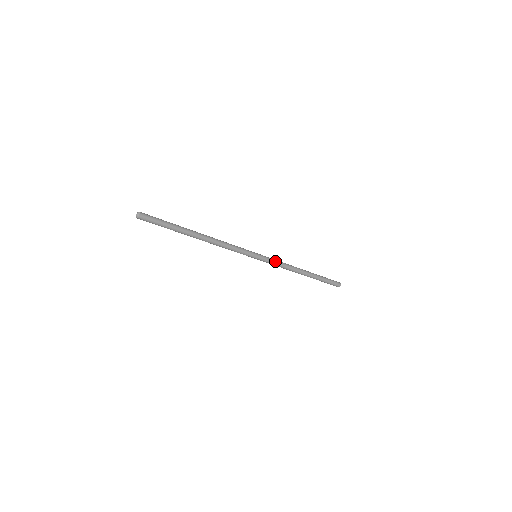
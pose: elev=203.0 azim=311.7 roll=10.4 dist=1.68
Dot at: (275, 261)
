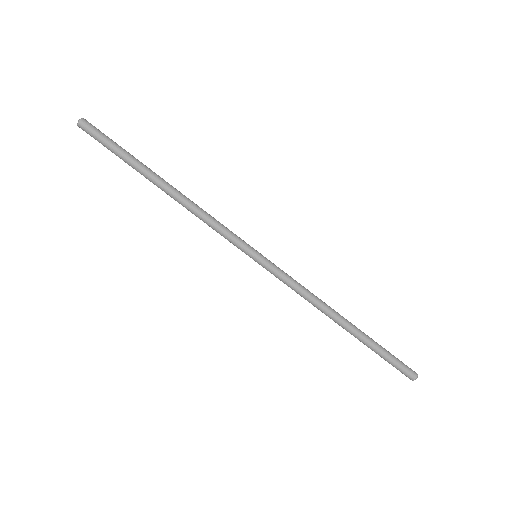
Dot at: (288, 277)
